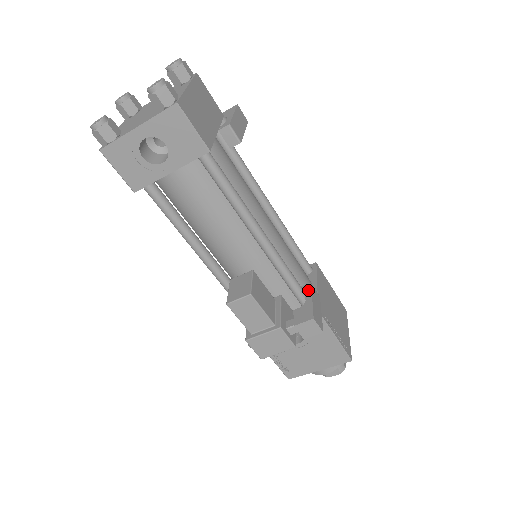
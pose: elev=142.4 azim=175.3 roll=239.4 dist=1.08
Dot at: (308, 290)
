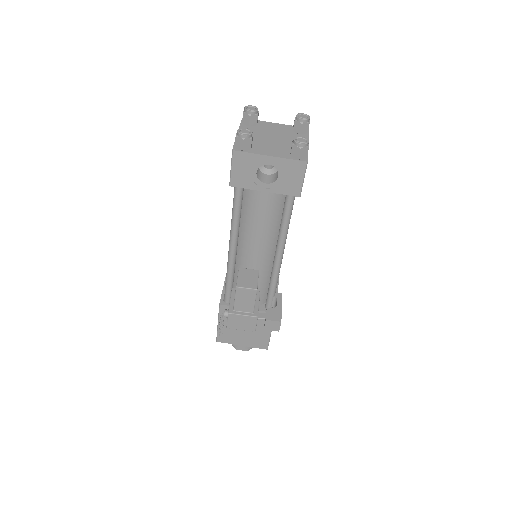
Dot at: (280, 298)
